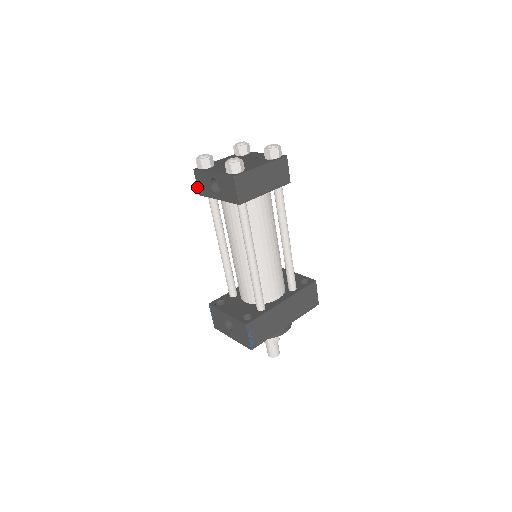
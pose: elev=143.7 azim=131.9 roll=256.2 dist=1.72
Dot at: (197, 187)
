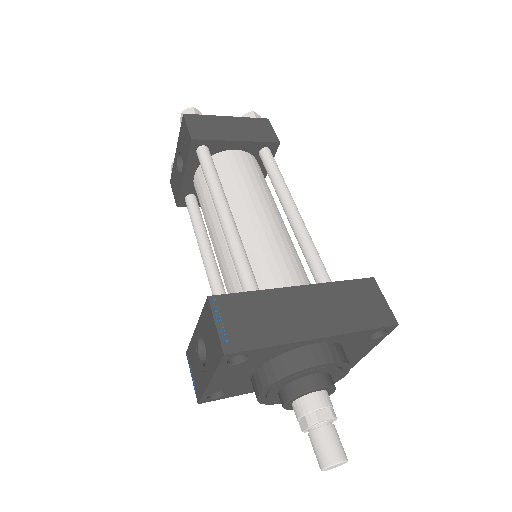
Dot at: occluded
